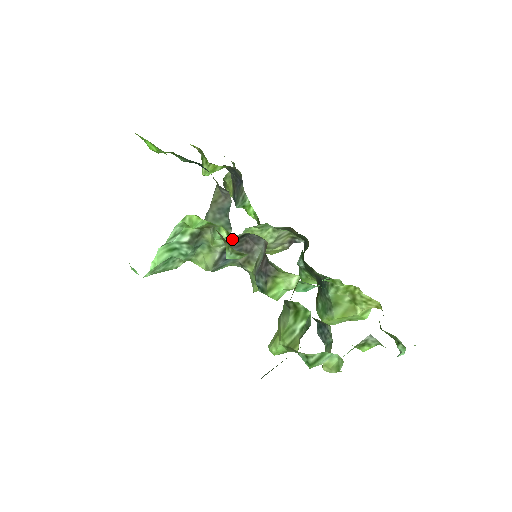
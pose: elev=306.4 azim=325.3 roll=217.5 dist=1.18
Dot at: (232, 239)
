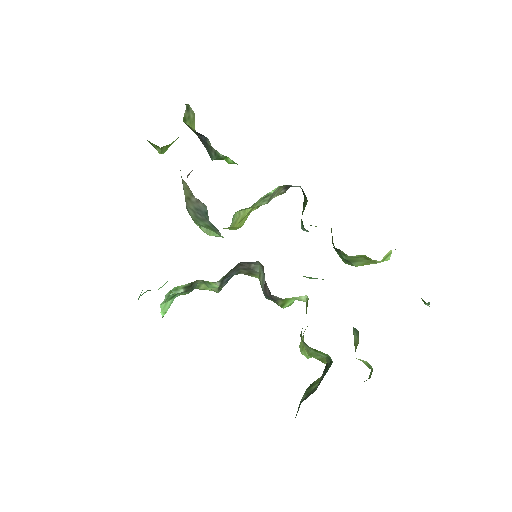
Dot at: occluded
